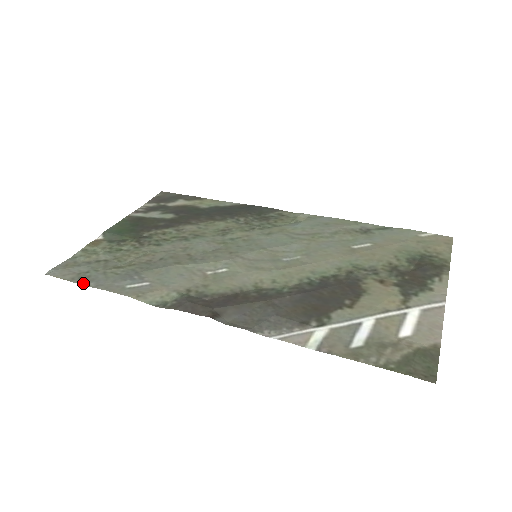
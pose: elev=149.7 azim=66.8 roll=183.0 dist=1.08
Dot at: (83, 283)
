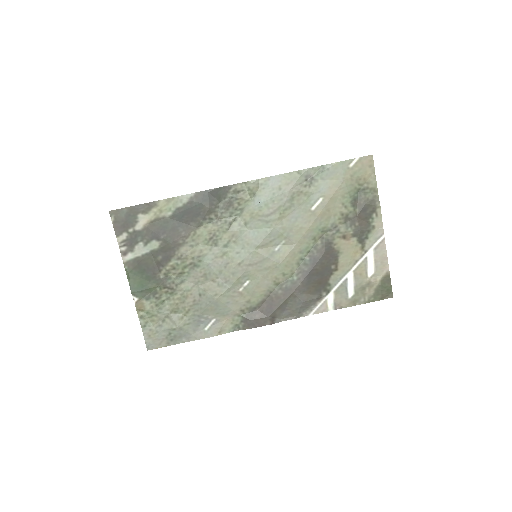
Dot at: (178, 343)
